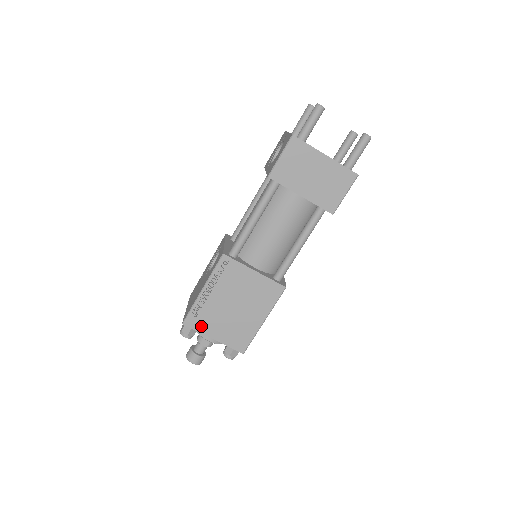
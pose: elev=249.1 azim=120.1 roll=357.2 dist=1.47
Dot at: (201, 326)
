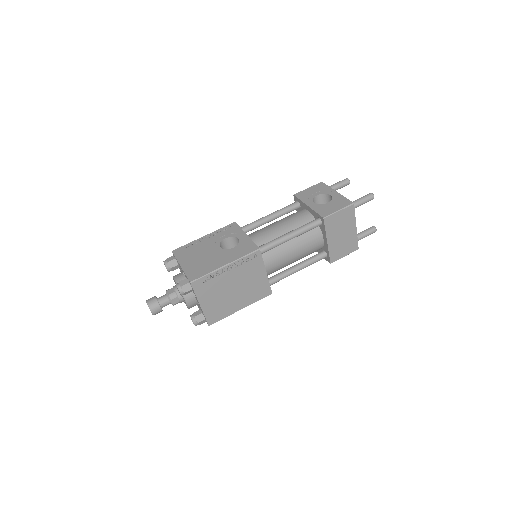
Dot at: (201, 291)
